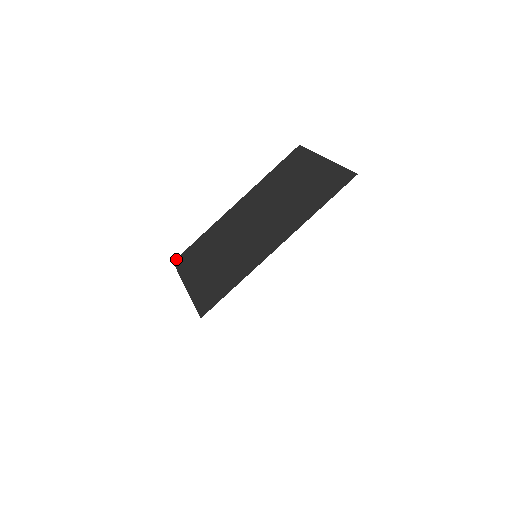
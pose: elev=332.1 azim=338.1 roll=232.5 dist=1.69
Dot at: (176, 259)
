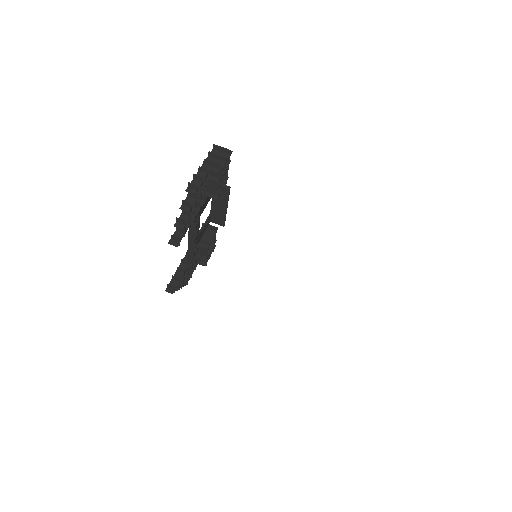
Dot at: occluded
